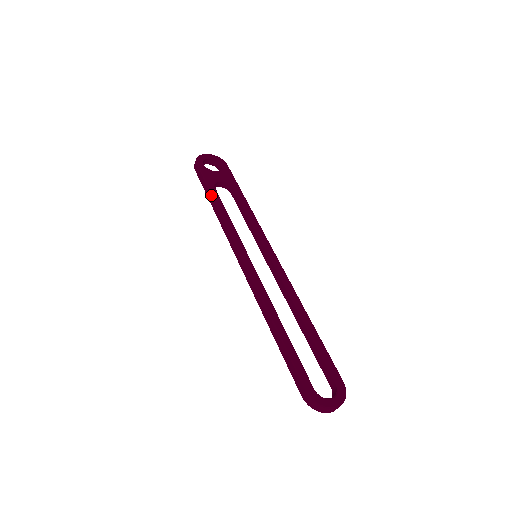
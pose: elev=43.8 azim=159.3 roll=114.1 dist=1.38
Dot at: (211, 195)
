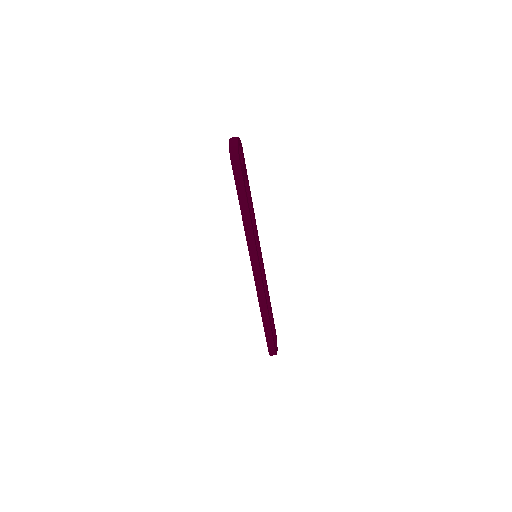
Dot at: (246, 202)
